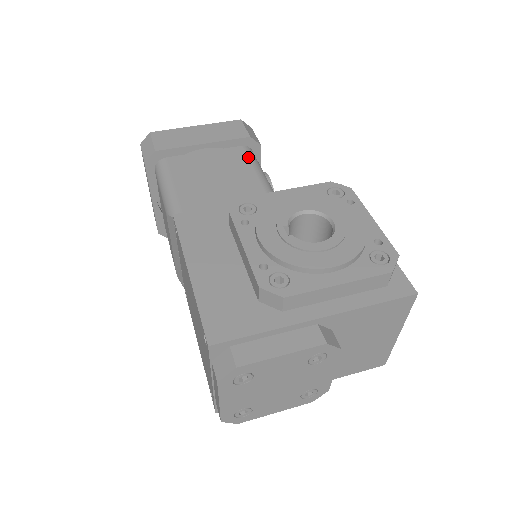
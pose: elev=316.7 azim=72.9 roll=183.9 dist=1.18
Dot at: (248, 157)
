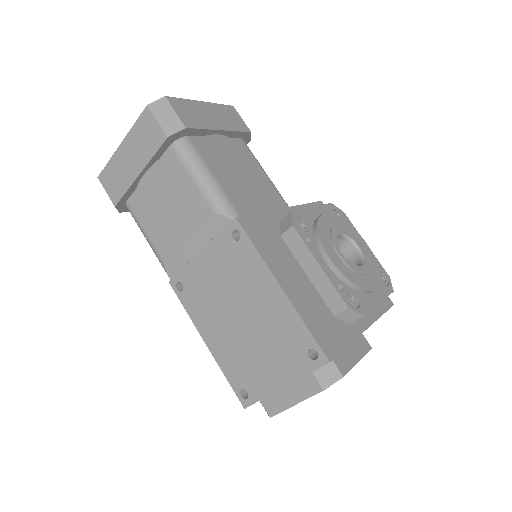
Dot at: (253, 155)
